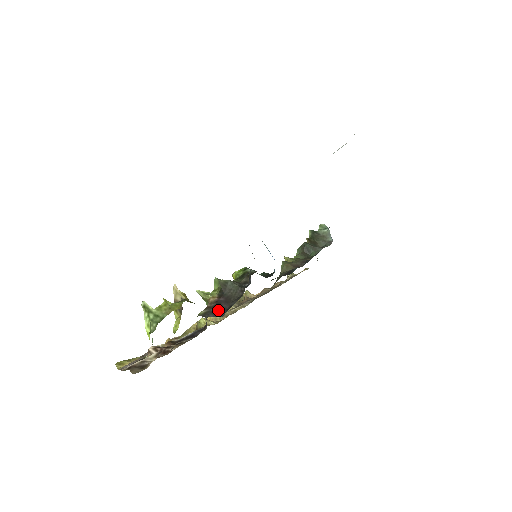
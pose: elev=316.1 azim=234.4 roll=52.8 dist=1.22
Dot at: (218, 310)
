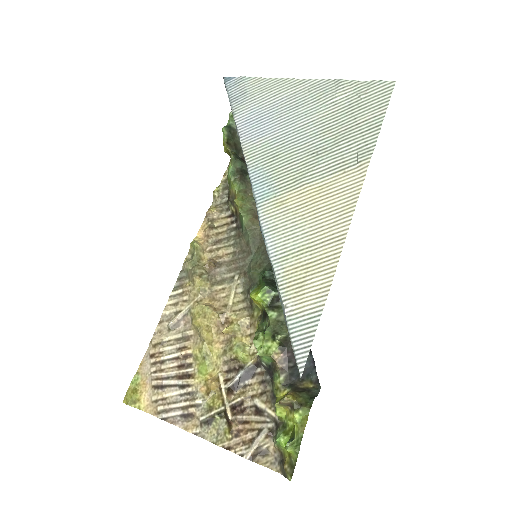
Dot at: (294, 369)
